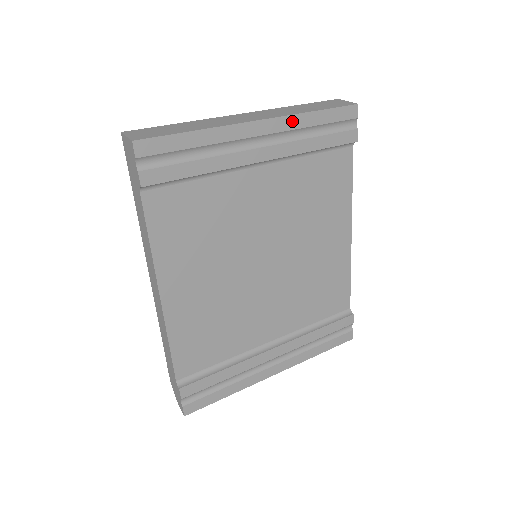
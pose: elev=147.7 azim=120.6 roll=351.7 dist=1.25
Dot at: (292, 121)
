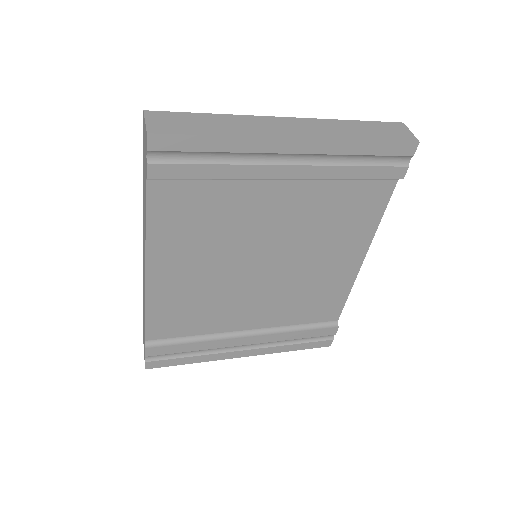
Dot at: (335, 146)
